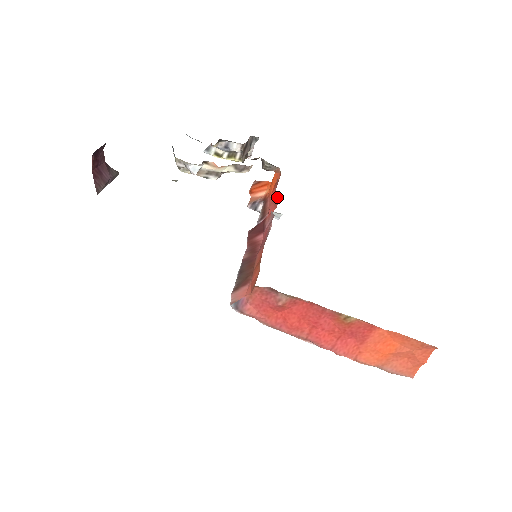
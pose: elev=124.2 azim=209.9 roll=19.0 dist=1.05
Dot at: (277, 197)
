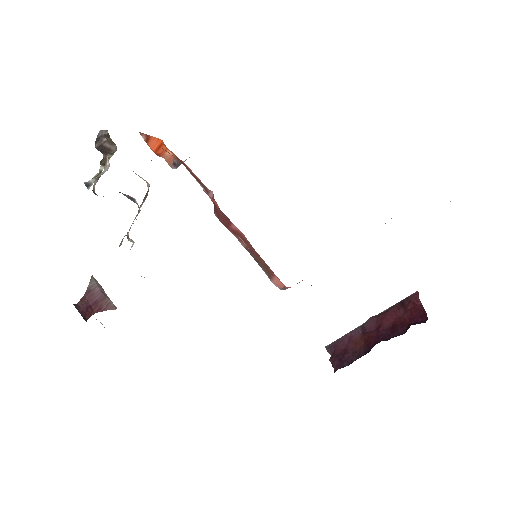
Dot at: occluded
